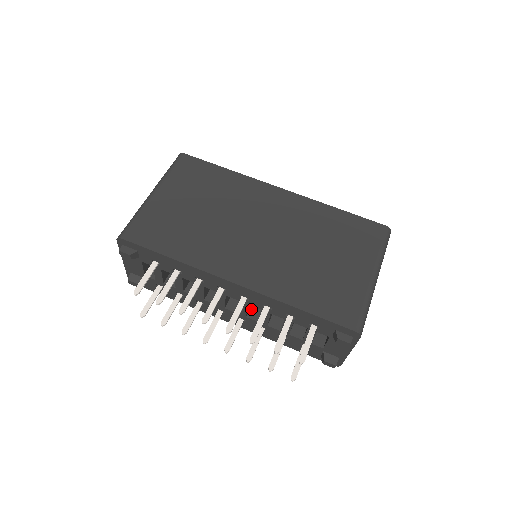
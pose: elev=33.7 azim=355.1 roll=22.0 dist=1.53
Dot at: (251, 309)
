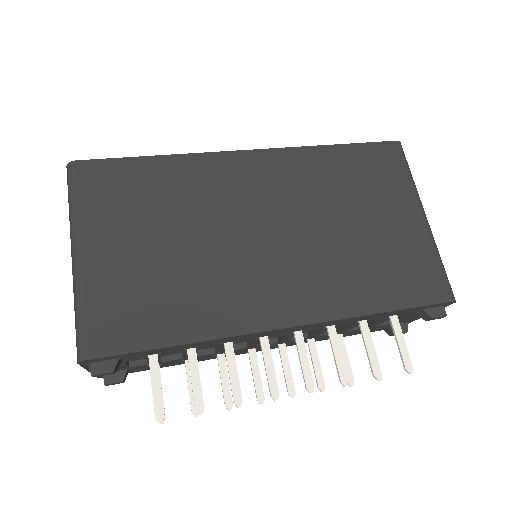
Dot at: occluded
